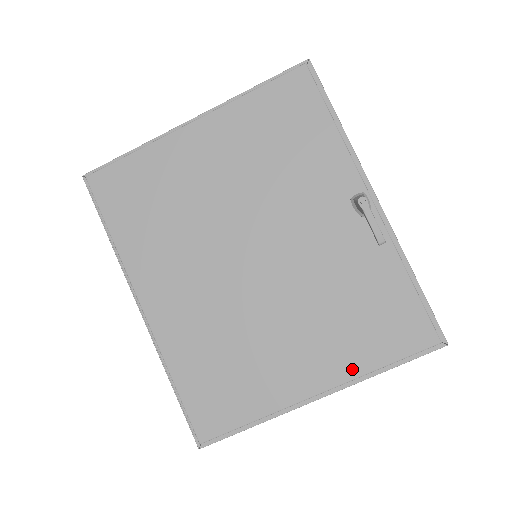
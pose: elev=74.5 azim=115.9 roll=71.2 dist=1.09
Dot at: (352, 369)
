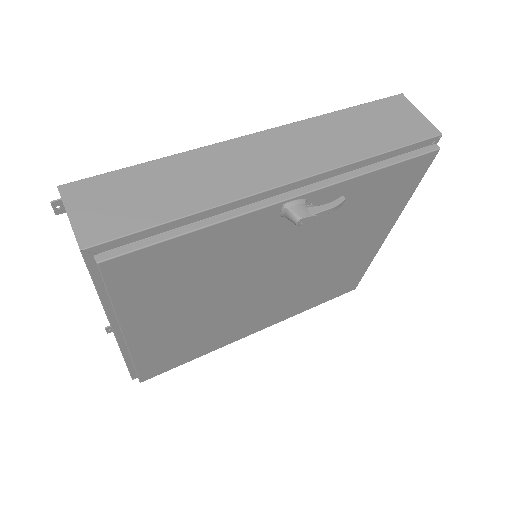
Dot at: (396, 214)
